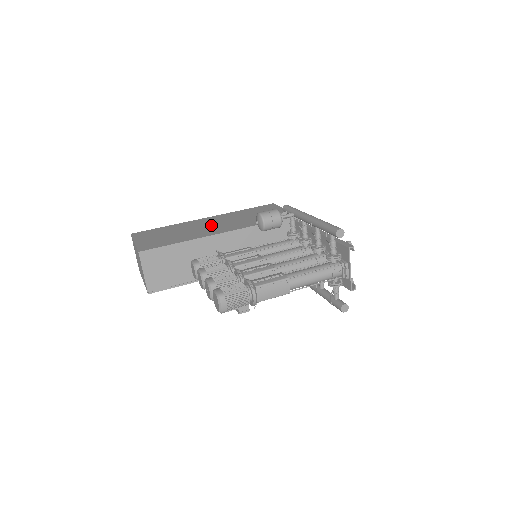
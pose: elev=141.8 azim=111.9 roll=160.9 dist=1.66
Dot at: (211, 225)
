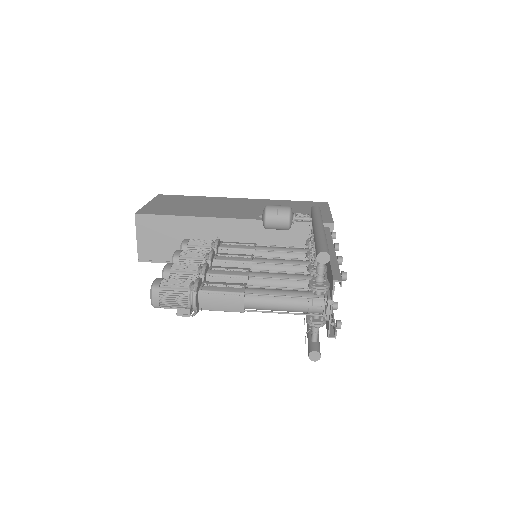
Dot at: (234, 207)
